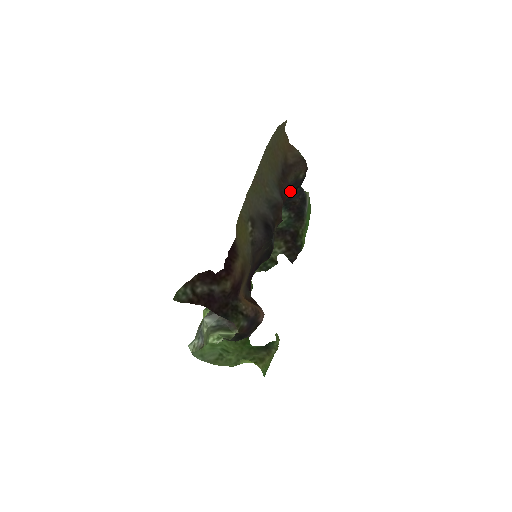
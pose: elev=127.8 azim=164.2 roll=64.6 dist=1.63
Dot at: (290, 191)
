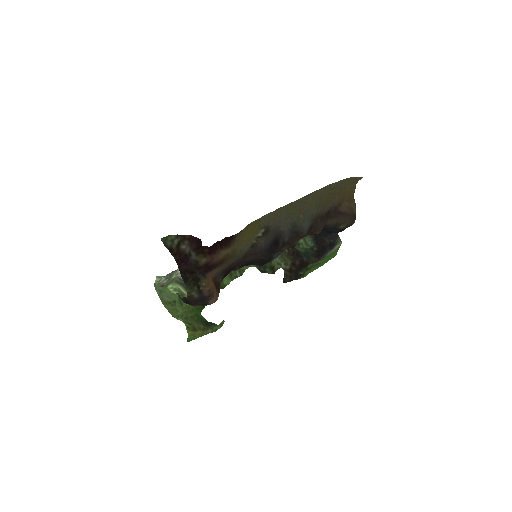
Dot at: (325, 230)
